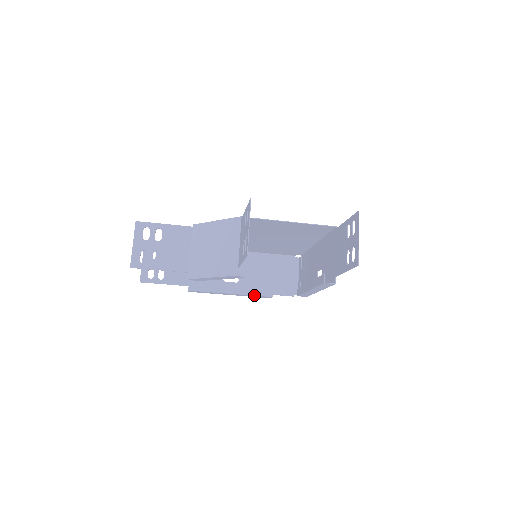
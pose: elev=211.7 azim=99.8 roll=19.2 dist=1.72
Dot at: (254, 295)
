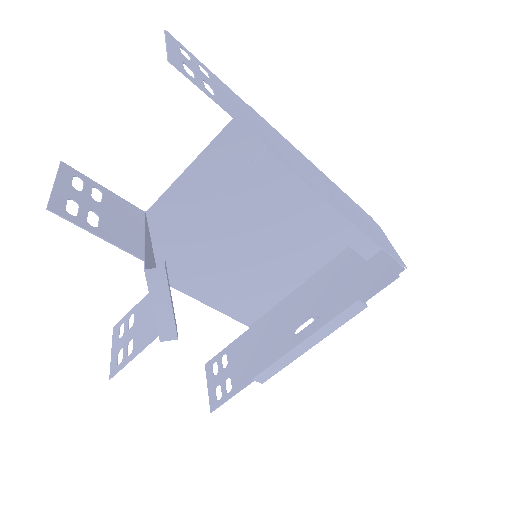
Dot at: (331, 319)
